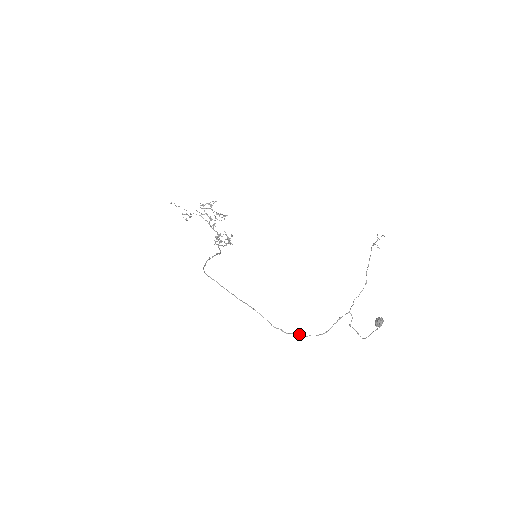
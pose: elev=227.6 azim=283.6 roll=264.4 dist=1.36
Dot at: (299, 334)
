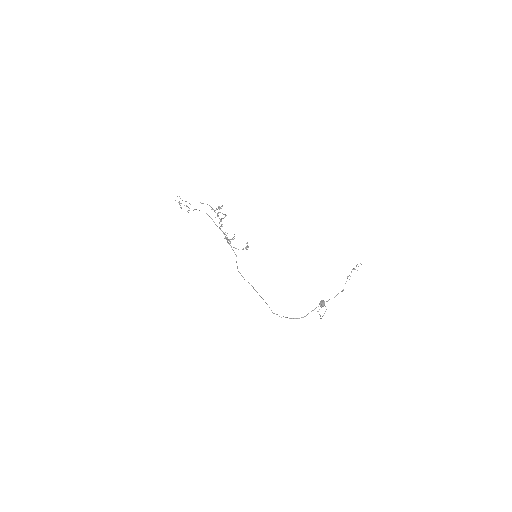
Dot at: (287, 317)
